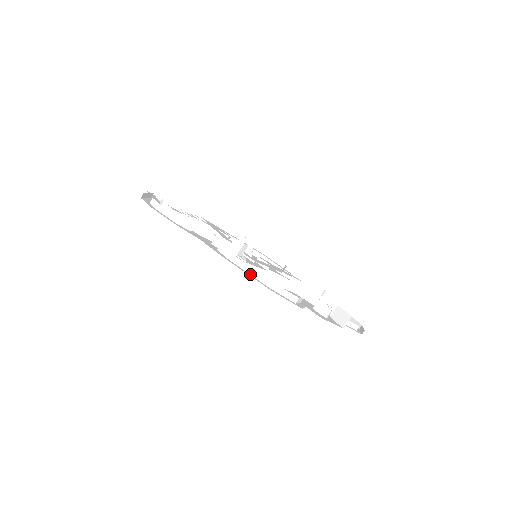
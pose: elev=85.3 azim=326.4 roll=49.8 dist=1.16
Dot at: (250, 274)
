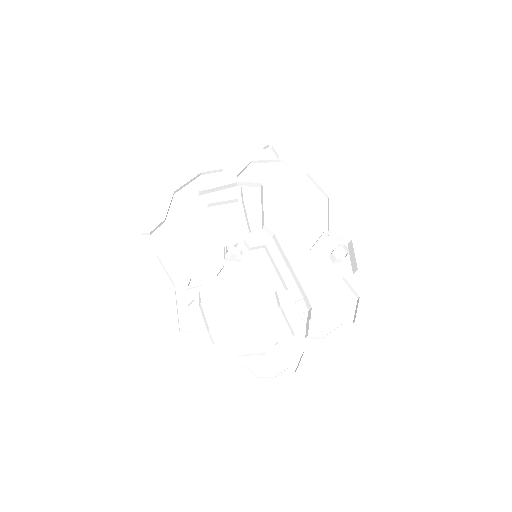
Dot at: (336, 329)
